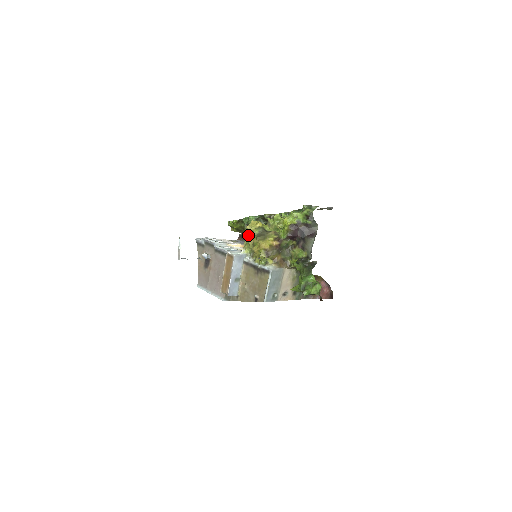
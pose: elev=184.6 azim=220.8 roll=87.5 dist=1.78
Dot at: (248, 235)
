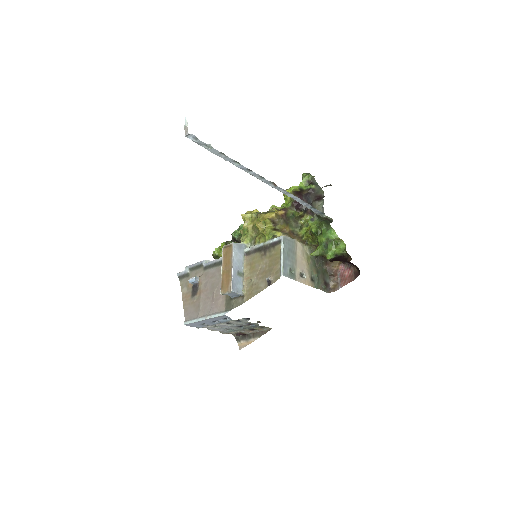
Dot at: (245, 224)
